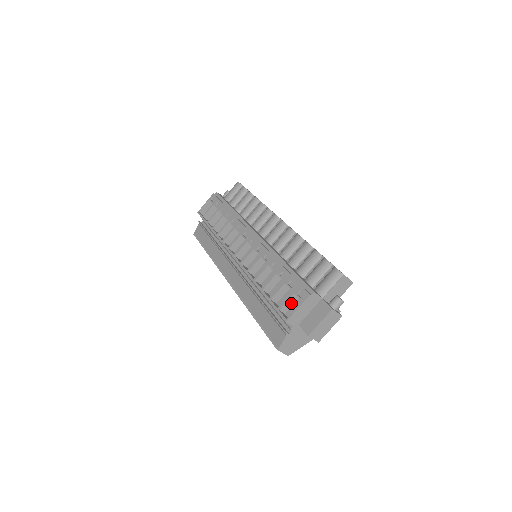
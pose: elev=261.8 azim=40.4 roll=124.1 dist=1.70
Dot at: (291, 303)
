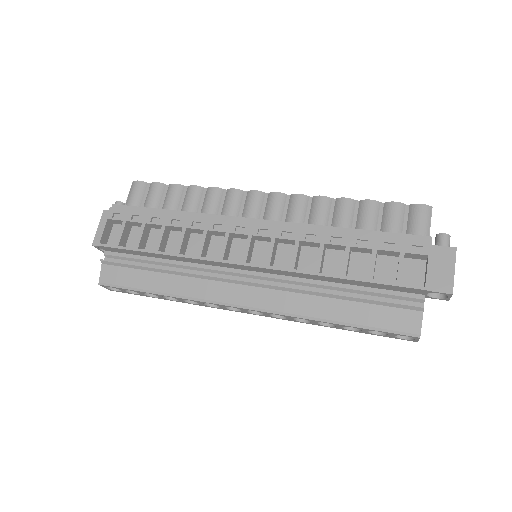
Dot at: occluded
